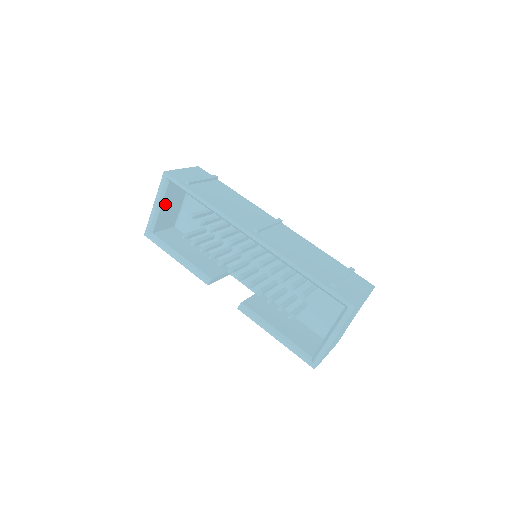
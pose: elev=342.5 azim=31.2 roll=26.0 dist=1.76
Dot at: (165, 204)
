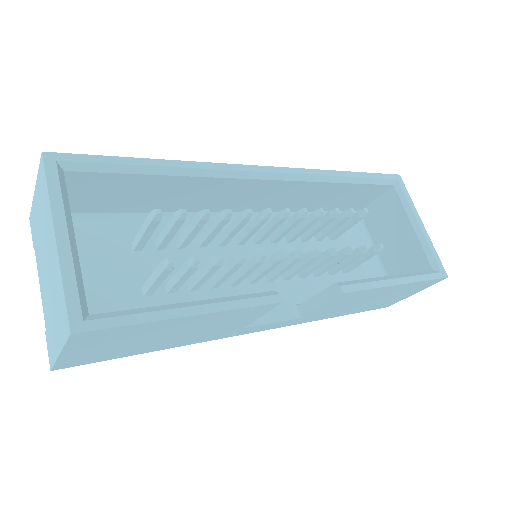
Dot at: occluded
